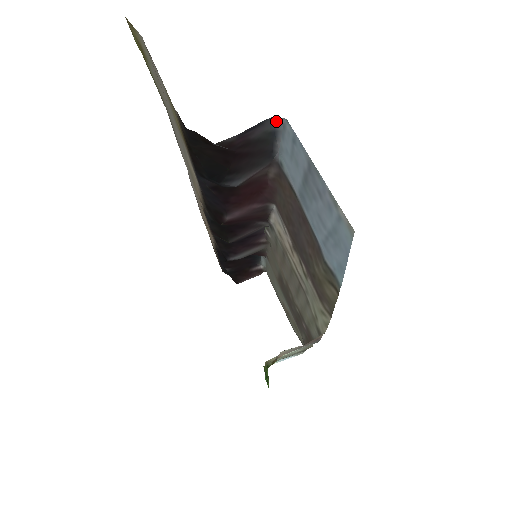
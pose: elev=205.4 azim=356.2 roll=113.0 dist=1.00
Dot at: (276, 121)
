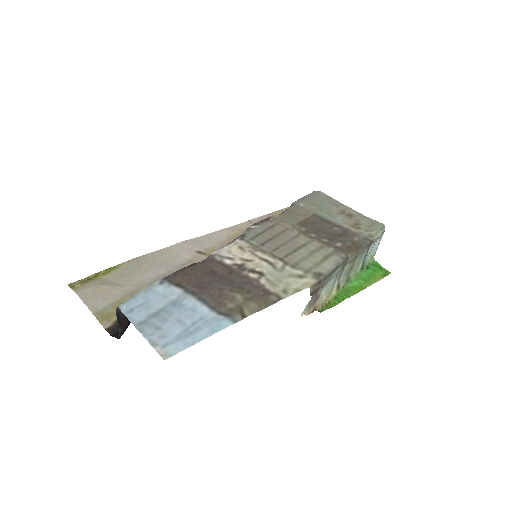
Dot at: (120, 305)
